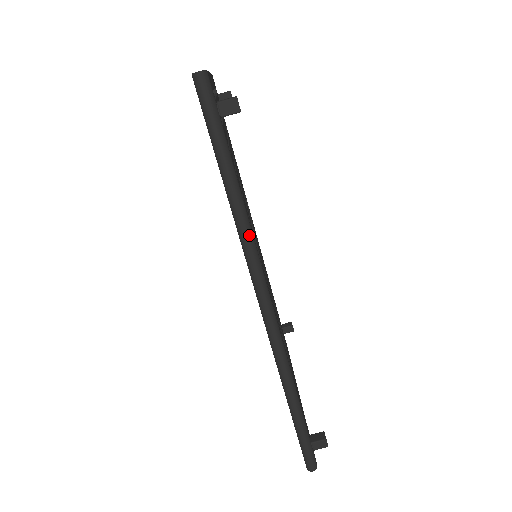
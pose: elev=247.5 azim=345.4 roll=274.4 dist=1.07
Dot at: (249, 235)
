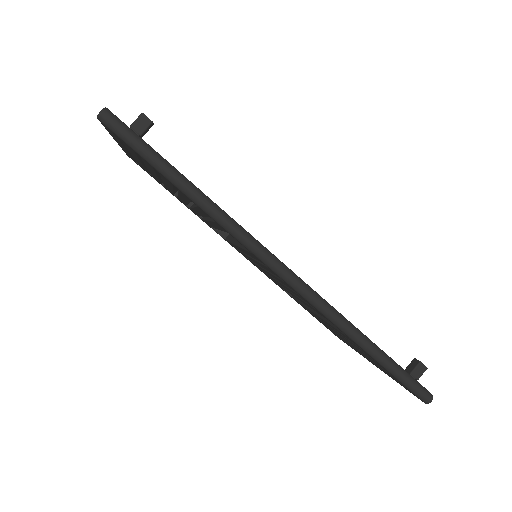
Dot at: (224, 216)
